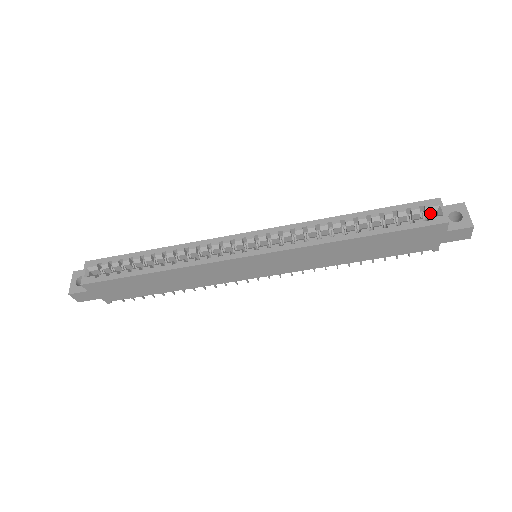
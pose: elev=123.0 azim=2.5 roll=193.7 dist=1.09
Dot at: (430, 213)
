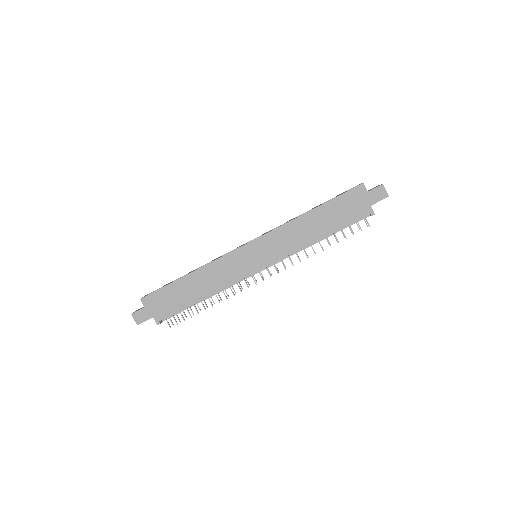
Dot at: occluded
